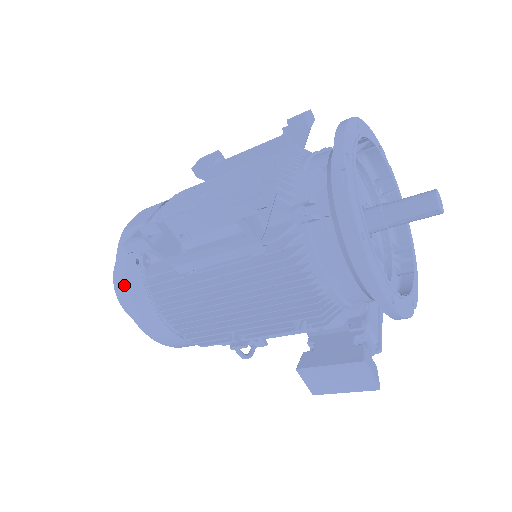
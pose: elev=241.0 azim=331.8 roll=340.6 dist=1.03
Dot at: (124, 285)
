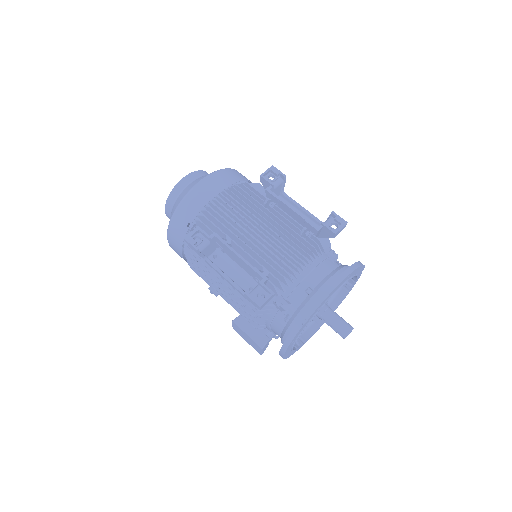
Dot at: (173, 226)
